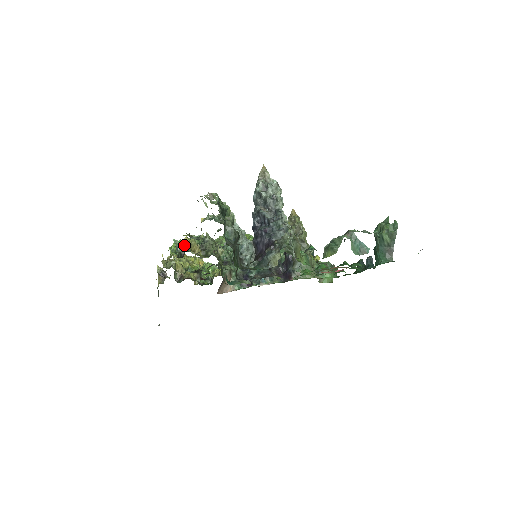
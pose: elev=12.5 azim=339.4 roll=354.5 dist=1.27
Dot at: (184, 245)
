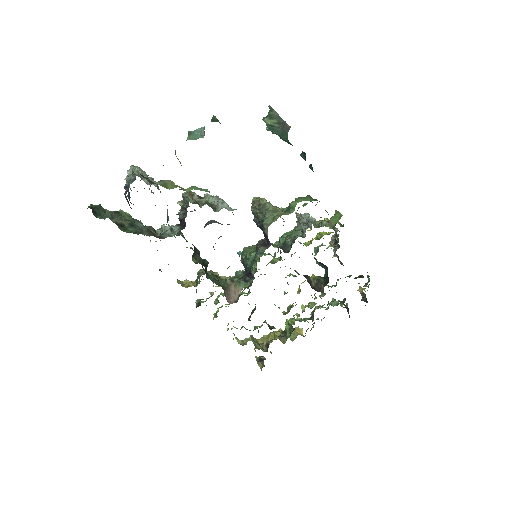
Dot at: (206, 299)
